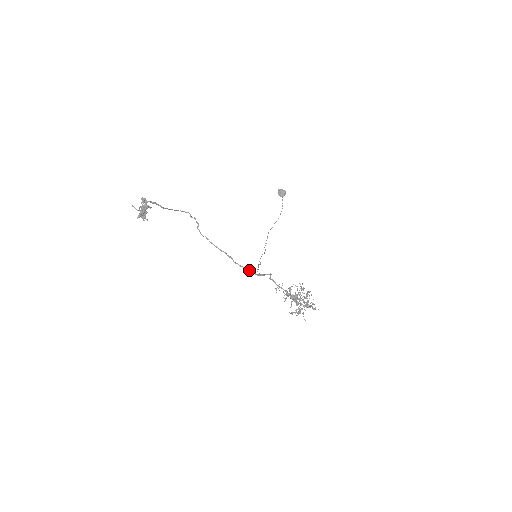
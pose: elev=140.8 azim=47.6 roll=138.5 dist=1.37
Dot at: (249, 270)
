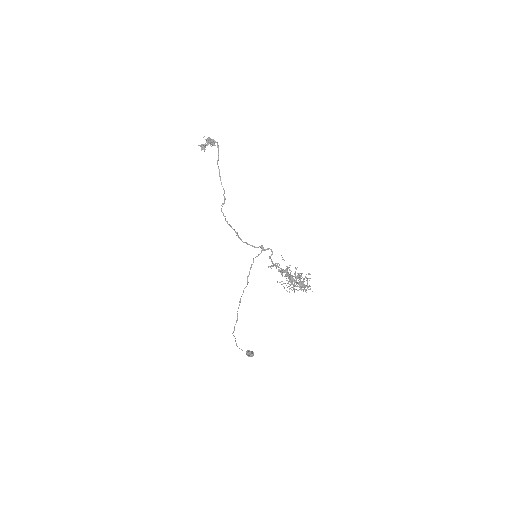
Dot at: (251, 245)
